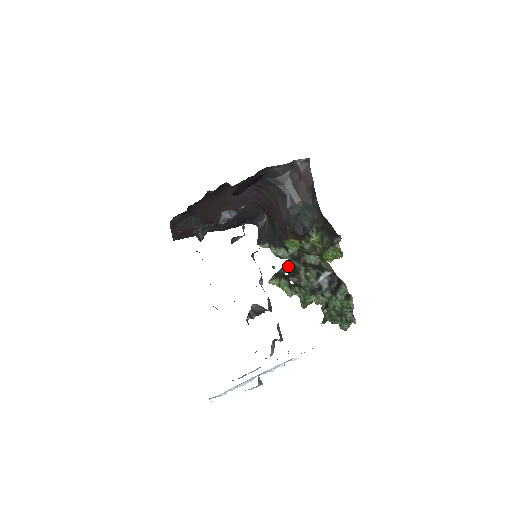
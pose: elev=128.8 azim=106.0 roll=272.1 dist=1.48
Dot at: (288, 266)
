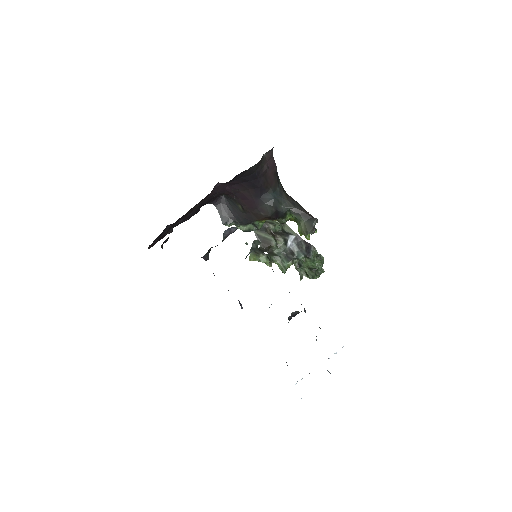
Dot at: (257, 238)
